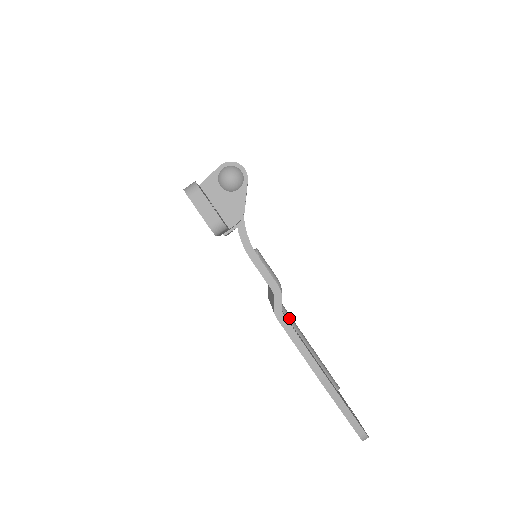
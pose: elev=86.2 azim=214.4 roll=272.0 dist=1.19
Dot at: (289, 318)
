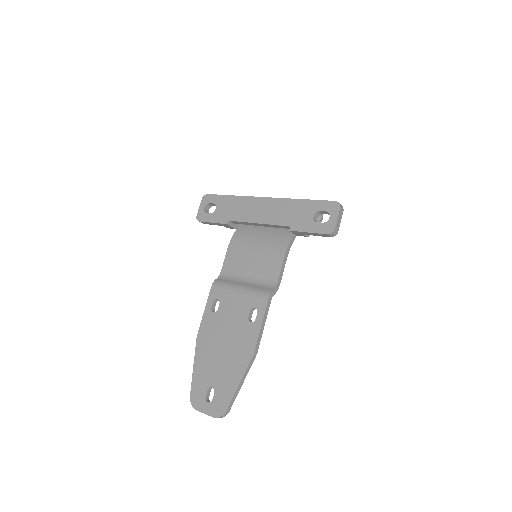
Dot at: occluded
